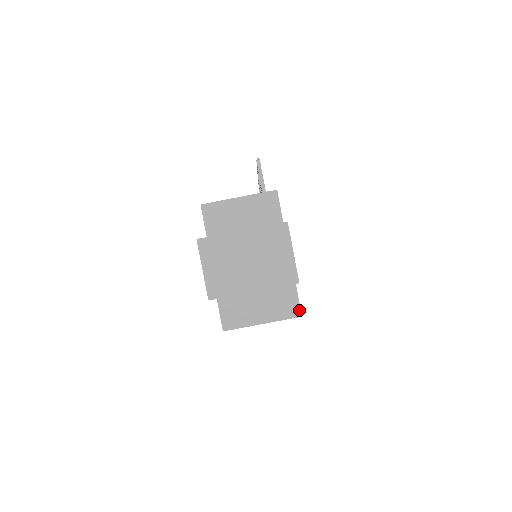
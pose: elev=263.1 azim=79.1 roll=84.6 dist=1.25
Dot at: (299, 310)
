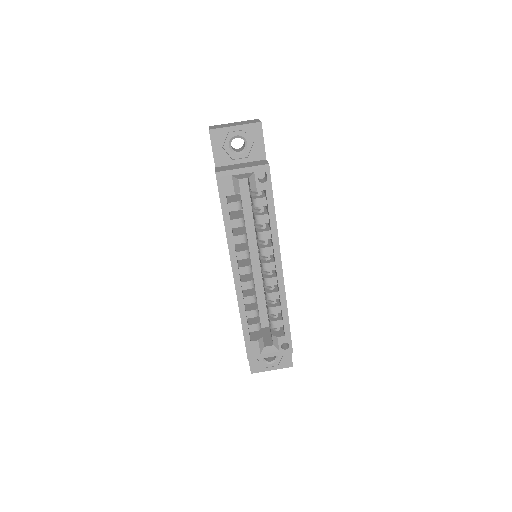
Dot at: (267, 163)
